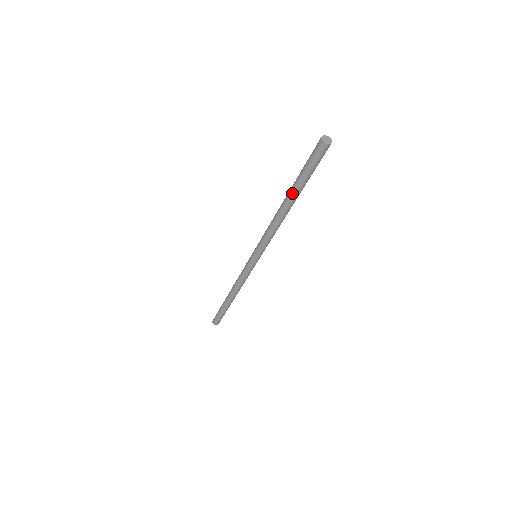
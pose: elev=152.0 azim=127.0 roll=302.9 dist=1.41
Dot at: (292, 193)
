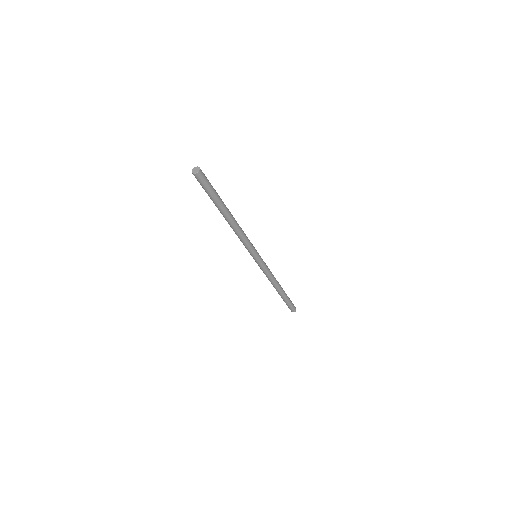
Dot at: (218, 208)
